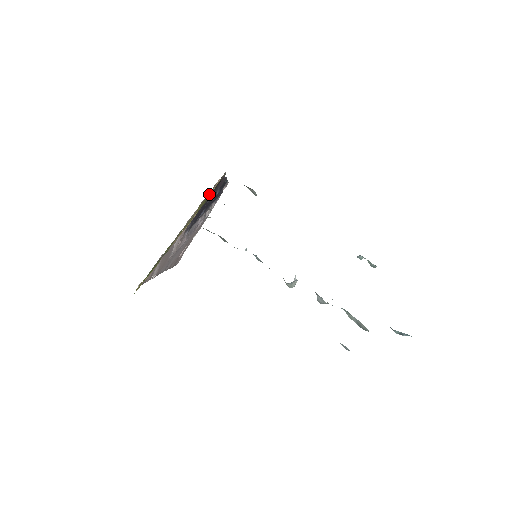
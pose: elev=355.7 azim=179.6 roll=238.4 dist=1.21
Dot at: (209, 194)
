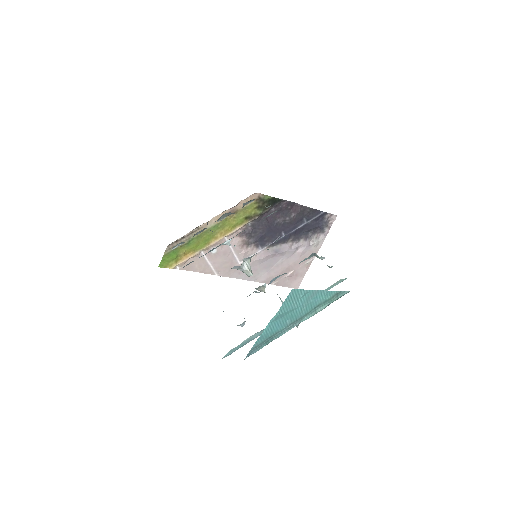
Dot at: (245, 210)
